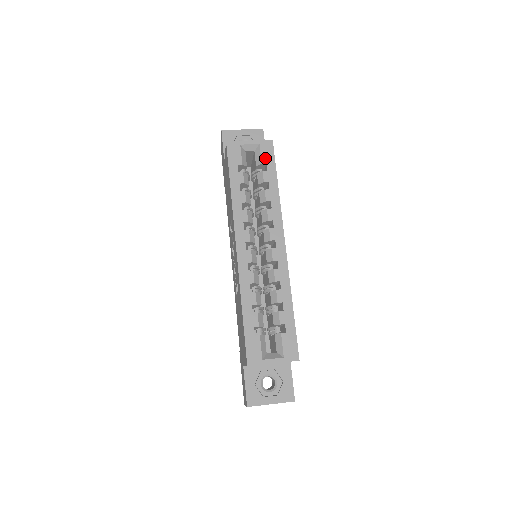
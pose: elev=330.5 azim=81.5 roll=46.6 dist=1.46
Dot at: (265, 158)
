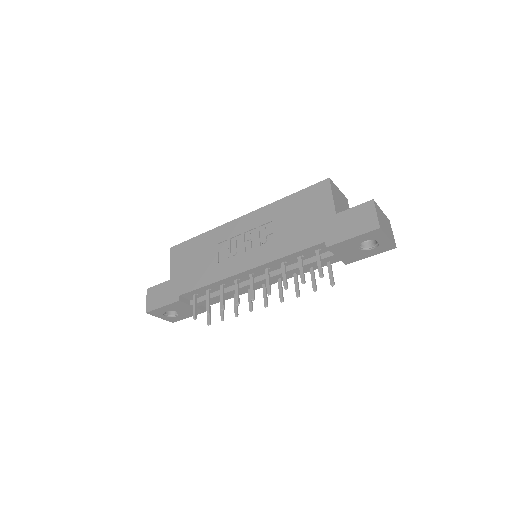
Dot at: occluded
